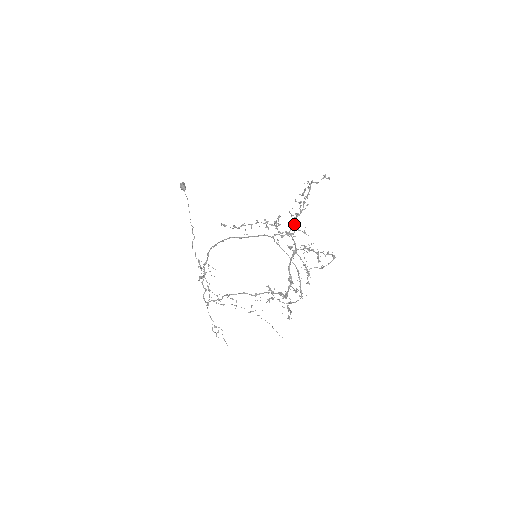
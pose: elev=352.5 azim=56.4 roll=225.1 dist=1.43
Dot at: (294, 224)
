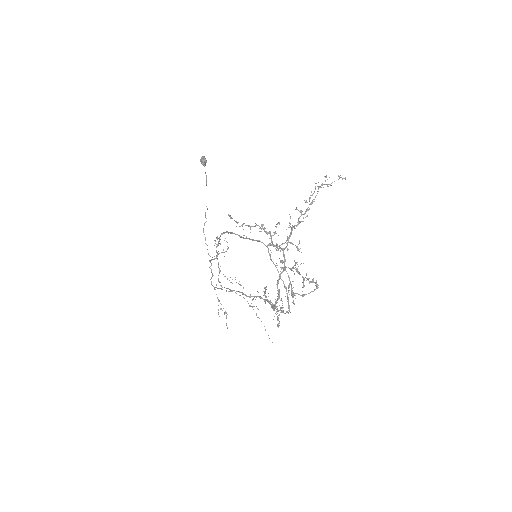
Dot at: (288, 238)
